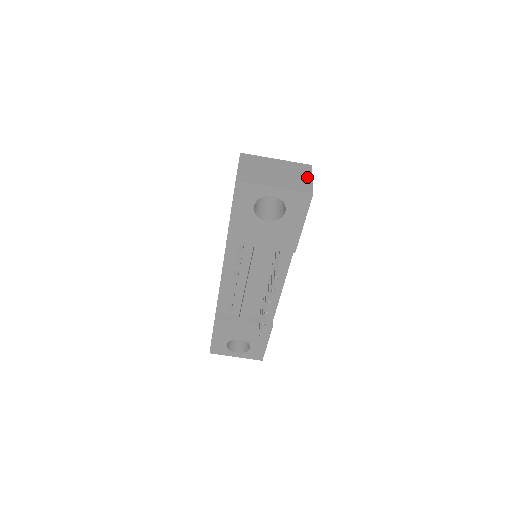
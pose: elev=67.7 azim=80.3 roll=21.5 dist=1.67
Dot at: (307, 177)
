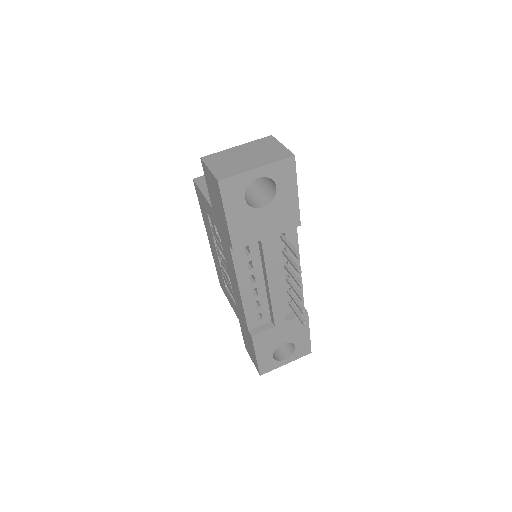
Dot at: (277, 146)
